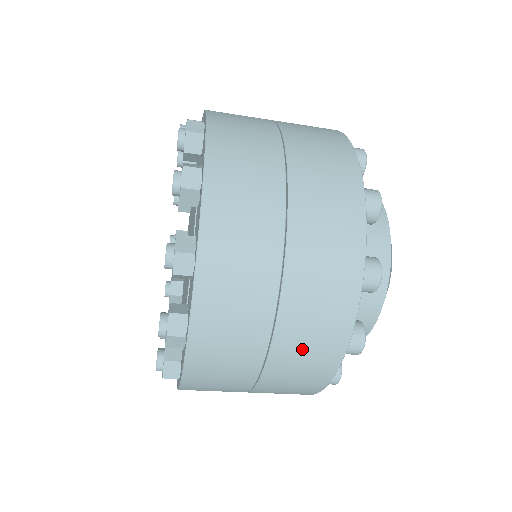
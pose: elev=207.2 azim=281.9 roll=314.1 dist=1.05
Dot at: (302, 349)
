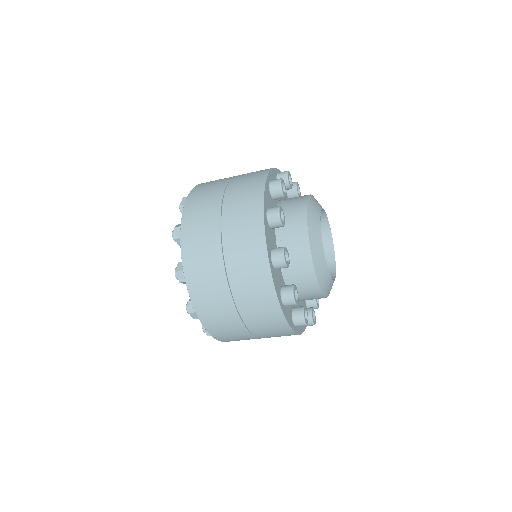
Dot at: (254, 307)
